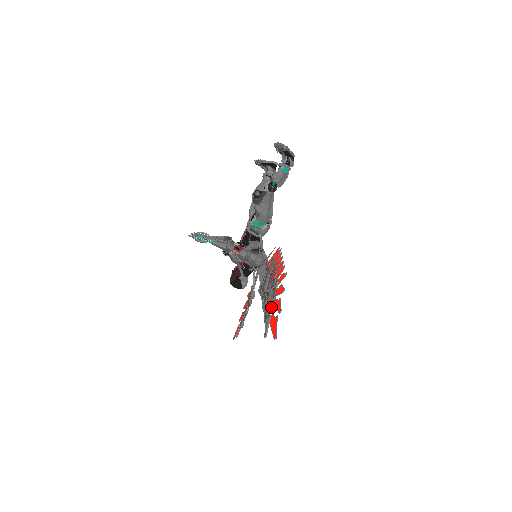
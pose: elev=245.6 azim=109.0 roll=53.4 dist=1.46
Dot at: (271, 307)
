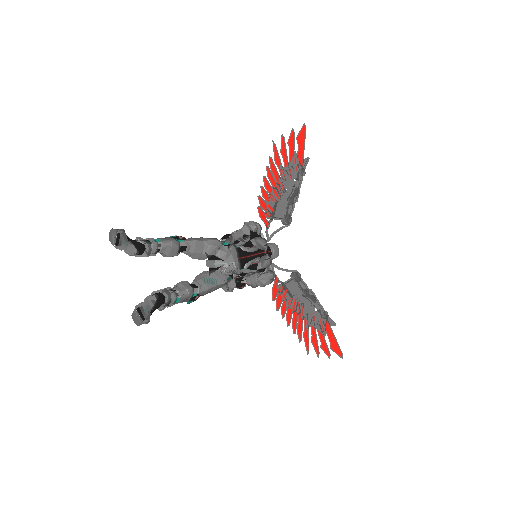
Dot at: (320, 323)
